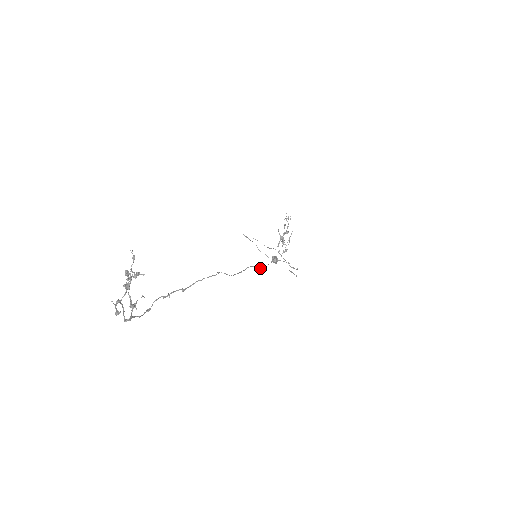
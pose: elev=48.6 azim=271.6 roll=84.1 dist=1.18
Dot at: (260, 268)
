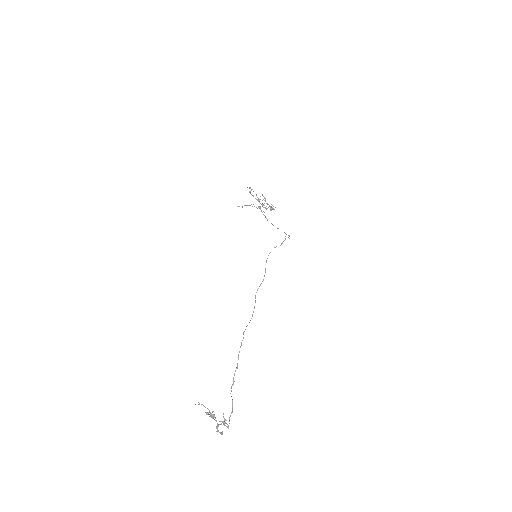
Dot at: occluded
